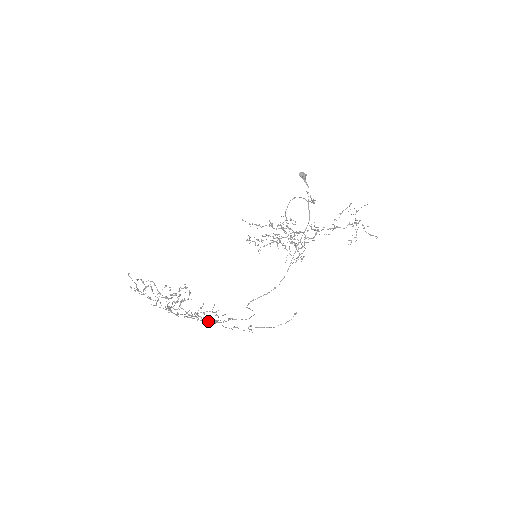
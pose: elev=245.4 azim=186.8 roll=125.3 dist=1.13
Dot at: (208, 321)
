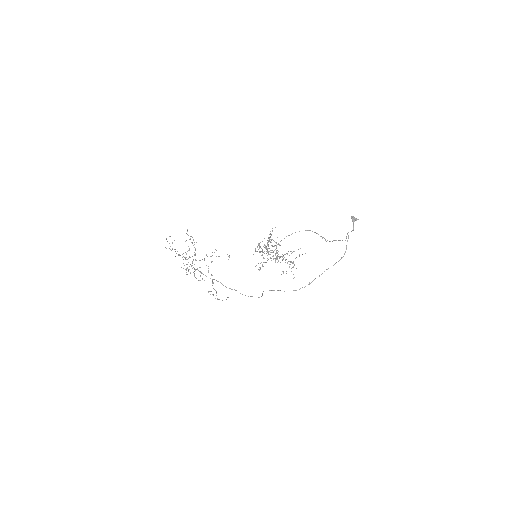
Dot at: (202, 278)
